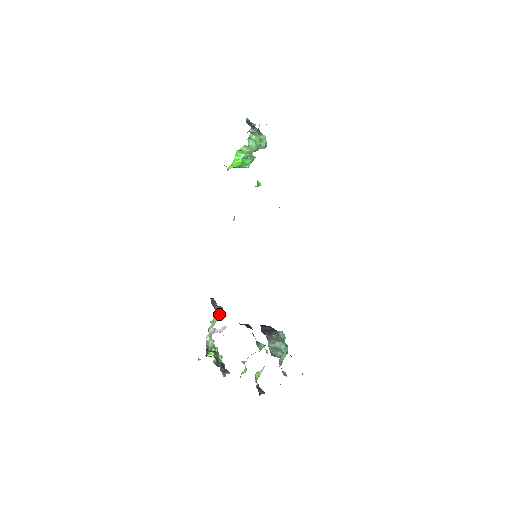
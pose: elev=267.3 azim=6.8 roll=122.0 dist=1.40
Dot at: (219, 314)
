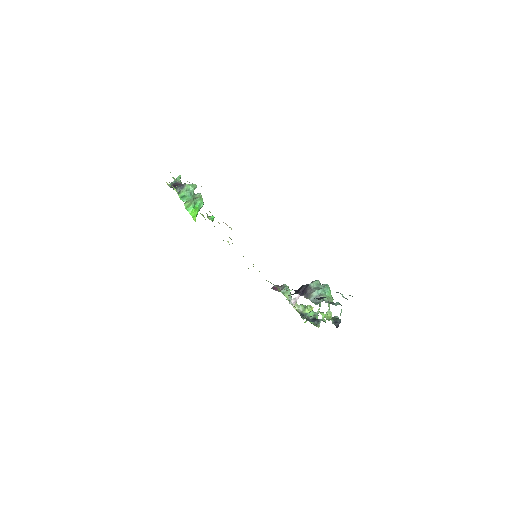
Dot at: (285, 291)
